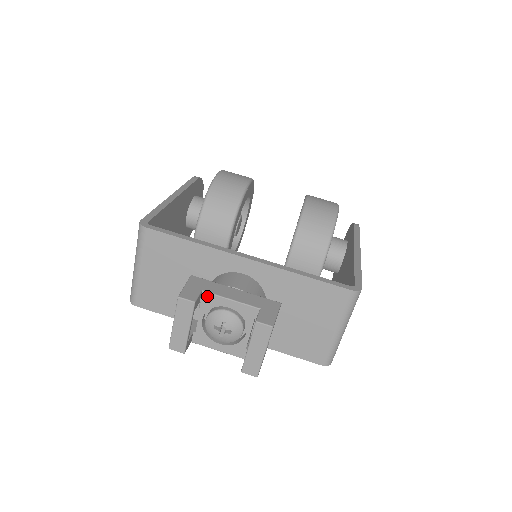
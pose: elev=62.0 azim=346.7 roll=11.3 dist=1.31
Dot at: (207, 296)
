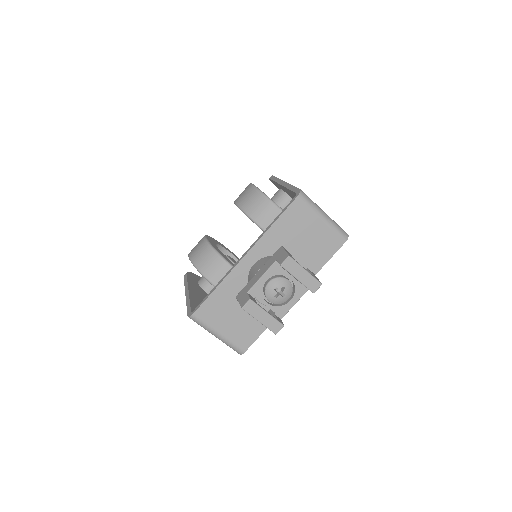
Dot at: (252, 291)
